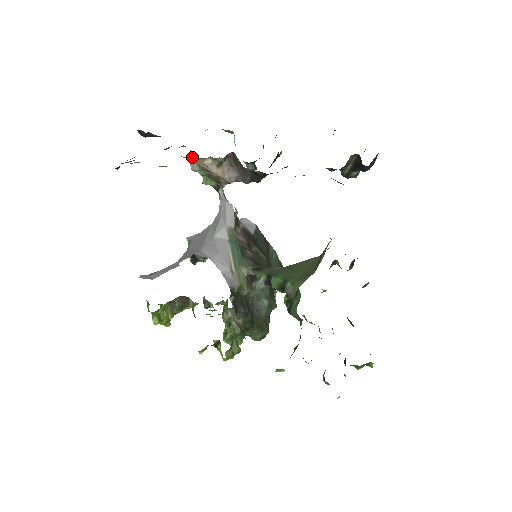
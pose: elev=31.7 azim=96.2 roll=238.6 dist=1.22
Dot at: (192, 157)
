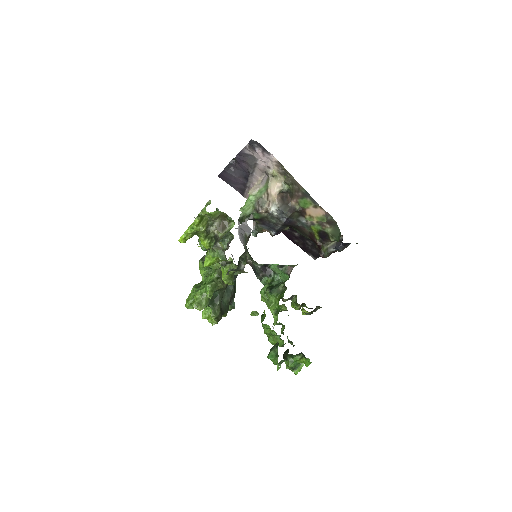
Dot at: (274, 176)
